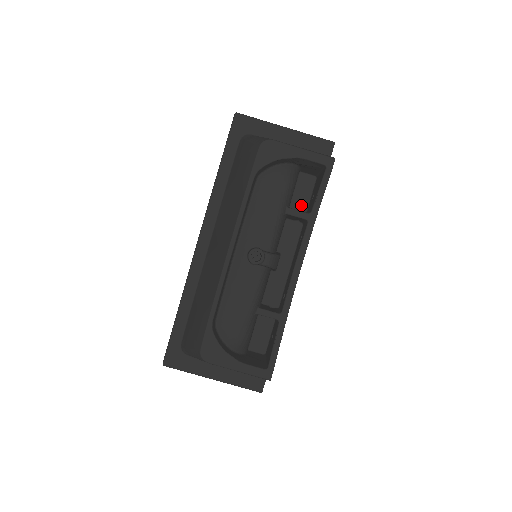
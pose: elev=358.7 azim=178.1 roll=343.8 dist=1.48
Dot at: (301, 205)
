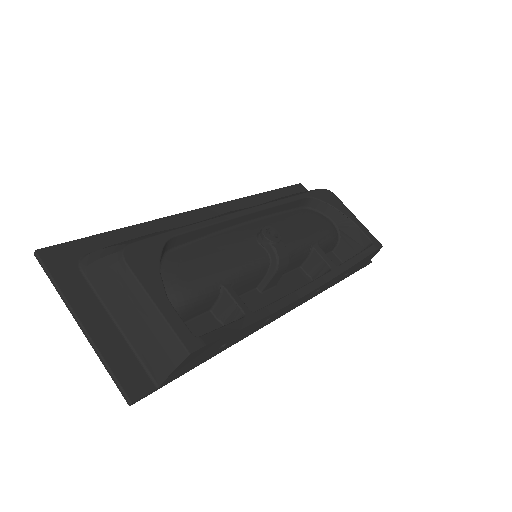
Dot at: occluded
